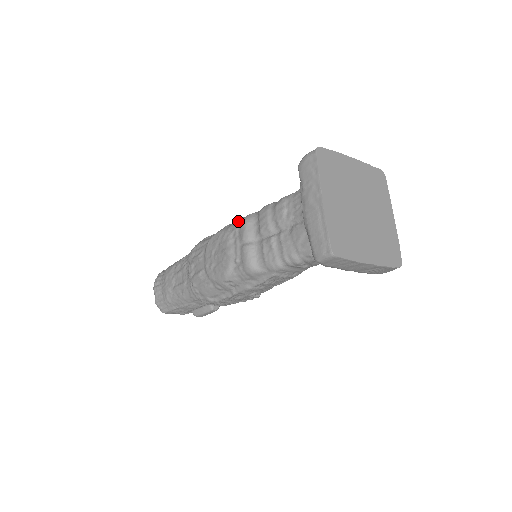
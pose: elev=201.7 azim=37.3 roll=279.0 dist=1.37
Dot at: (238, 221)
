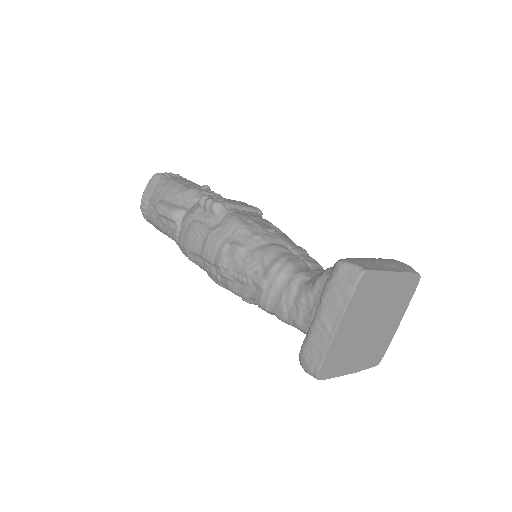
Dot at: occluded
